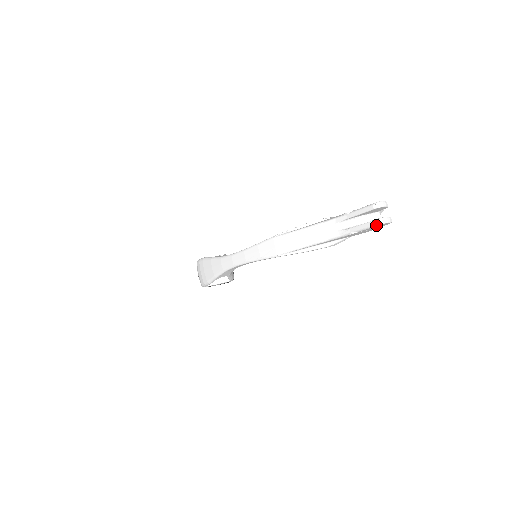
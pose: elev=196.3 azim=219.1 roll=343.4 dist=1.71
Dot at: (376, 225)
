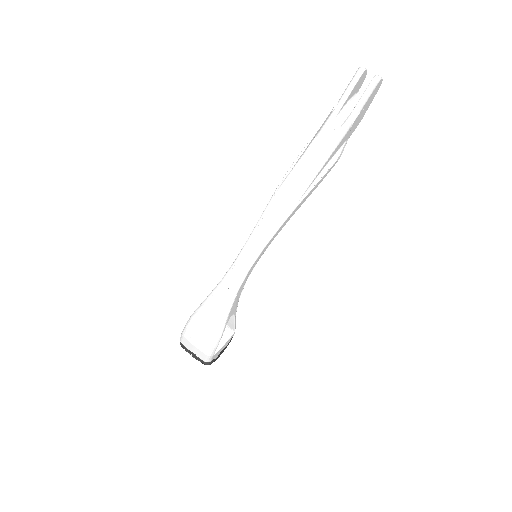
Dot at: (375, 86)
